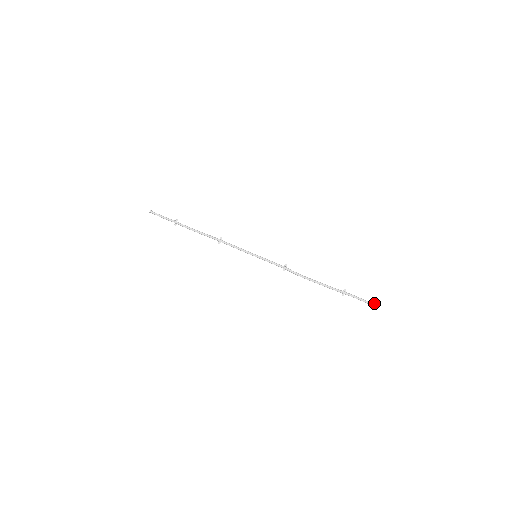
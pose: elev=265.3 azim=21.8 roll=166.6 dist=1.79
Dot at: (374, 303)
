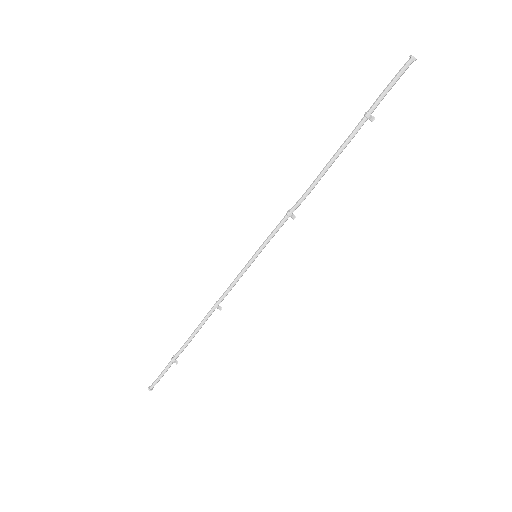
Dot at: occluded
